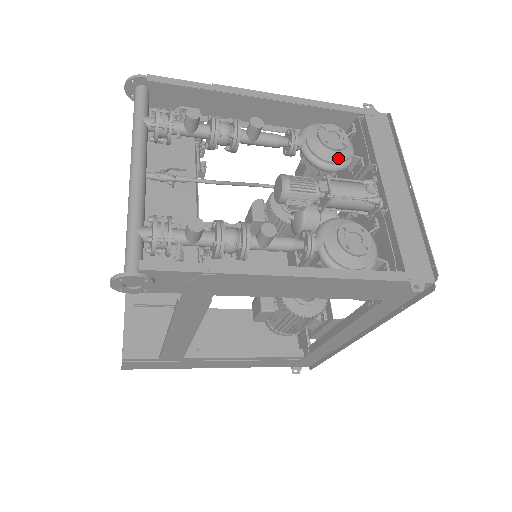
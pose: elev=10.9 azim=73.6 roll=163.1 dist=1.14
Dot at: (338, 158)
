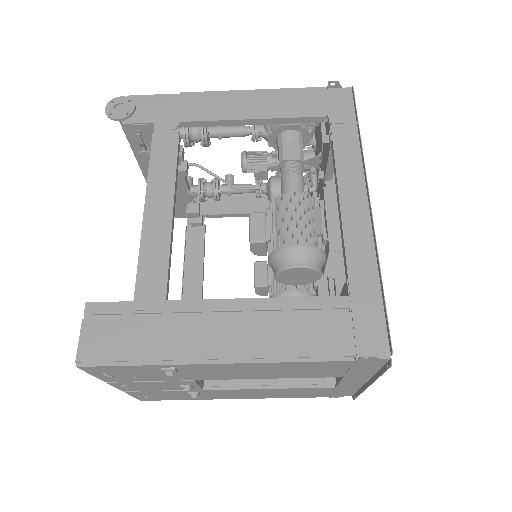
Dot at: occluded
